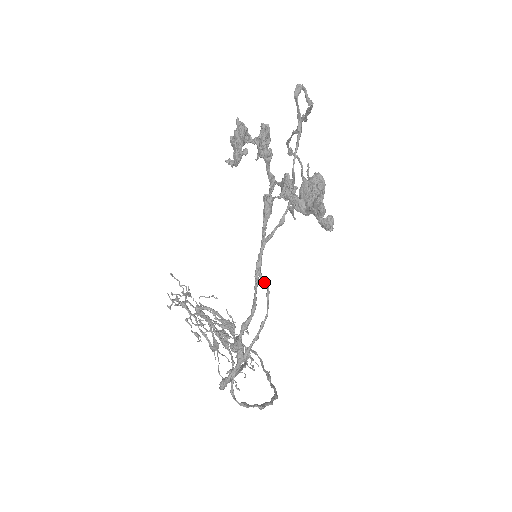
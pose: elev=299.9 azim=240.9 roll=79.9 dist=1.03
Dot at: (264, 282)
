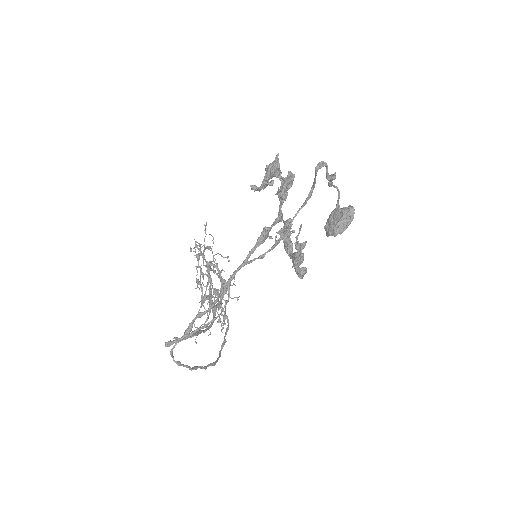
Dot at: (228, 292)
